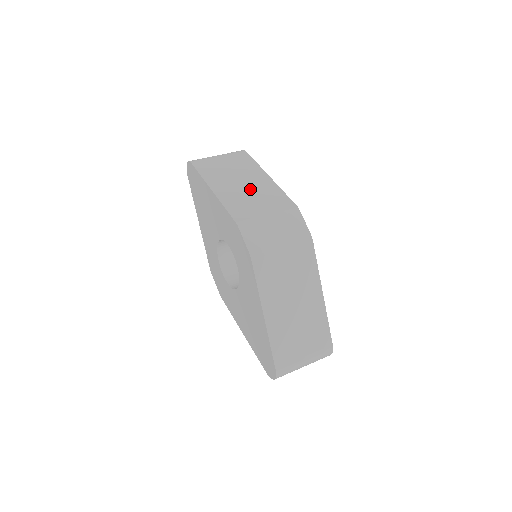
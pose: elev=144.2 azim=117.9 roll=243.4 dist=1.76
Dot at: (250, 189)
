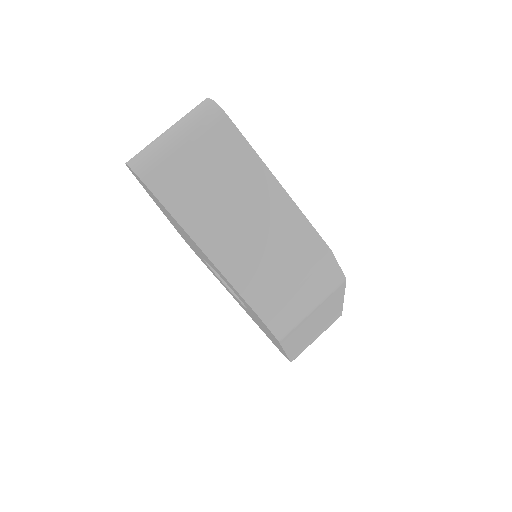
Dot at: (258, 229)
